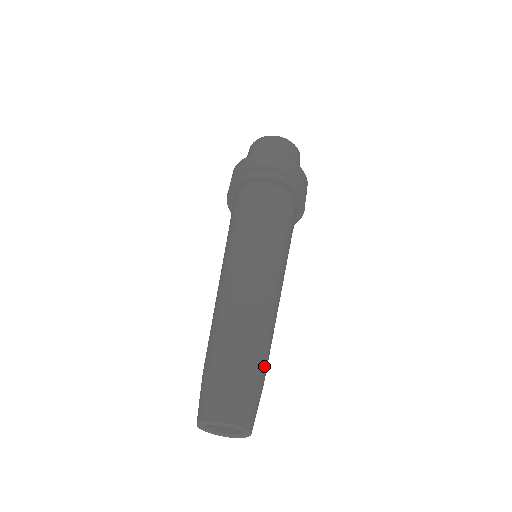
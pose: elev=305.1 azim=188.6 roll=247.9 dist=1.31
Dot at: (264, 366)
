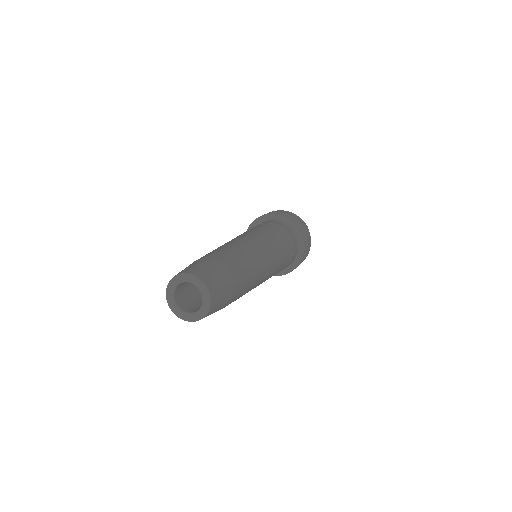
Dot at: (227, 261)
